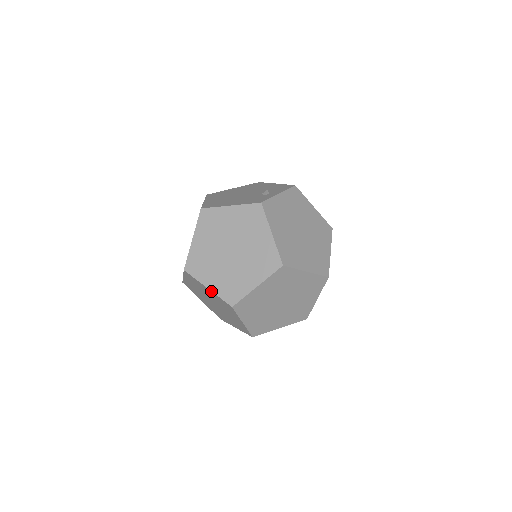
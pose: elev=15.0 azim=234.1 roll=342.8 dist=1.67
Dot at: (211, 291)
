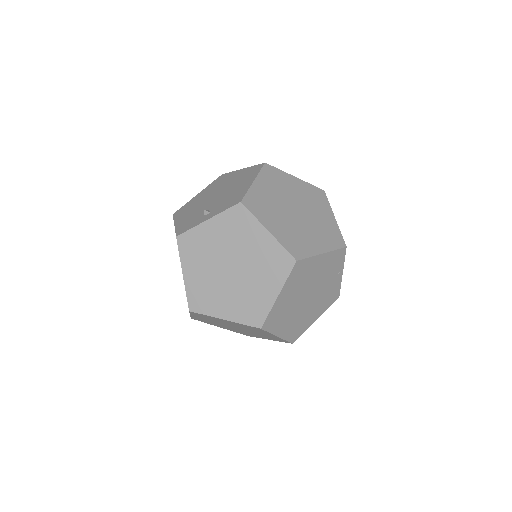
Dot at: occluded
